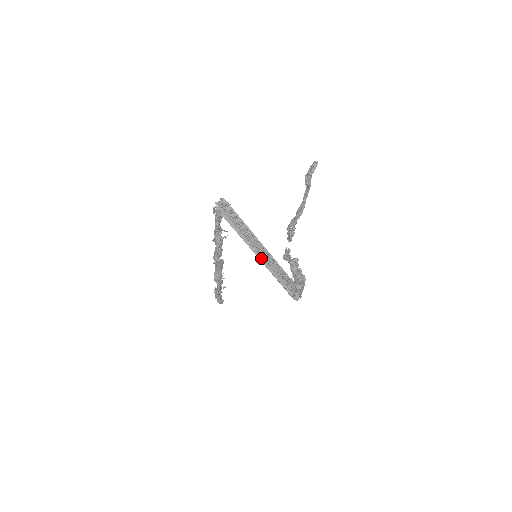
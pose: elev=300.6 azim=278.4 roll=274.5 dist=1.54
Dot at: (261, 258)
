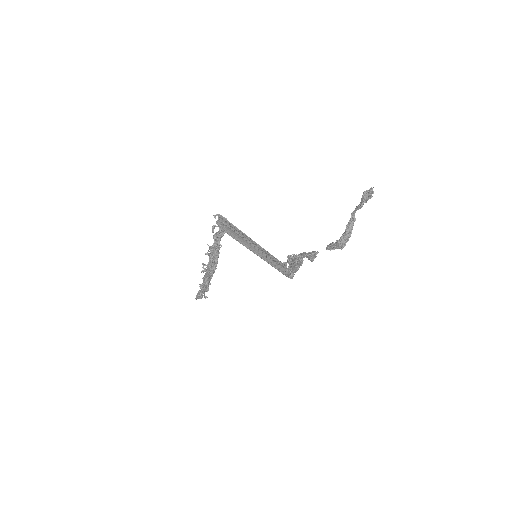
Dot at: (261, 256)
